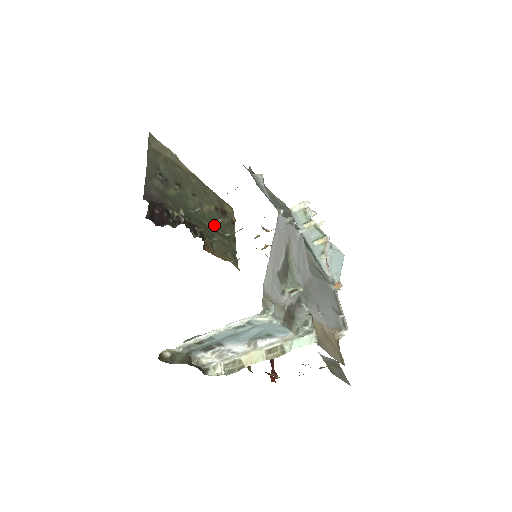
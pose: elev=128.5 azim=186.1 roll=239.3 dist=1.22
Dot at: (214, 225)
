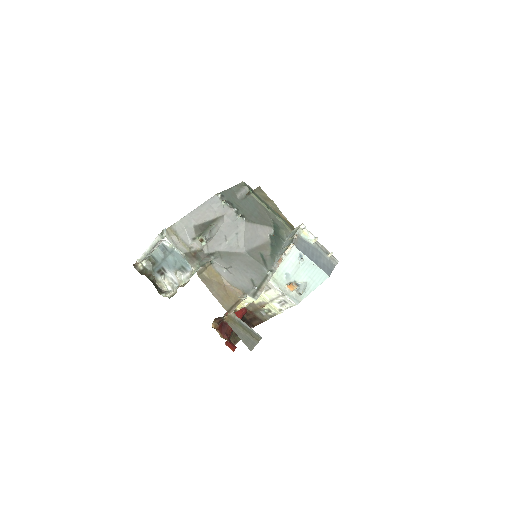
Dot at: occluded
